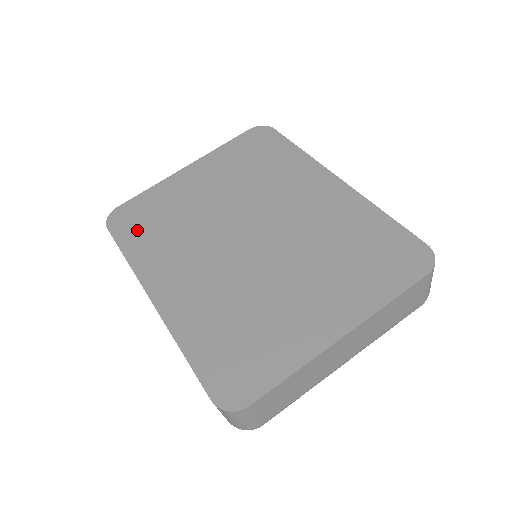
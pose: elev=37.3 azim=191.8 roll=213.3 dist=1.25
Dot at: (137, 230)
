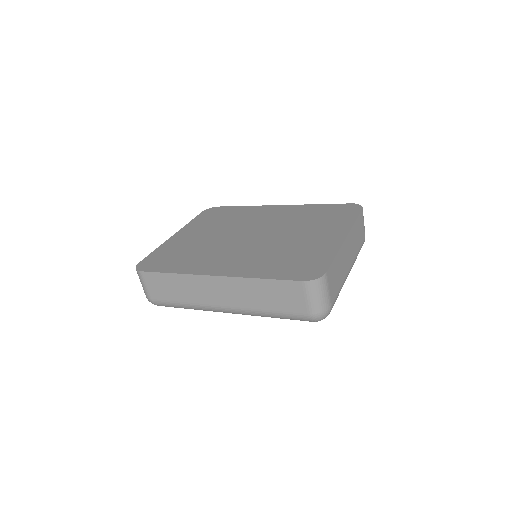
Dot at: (168, 263)
